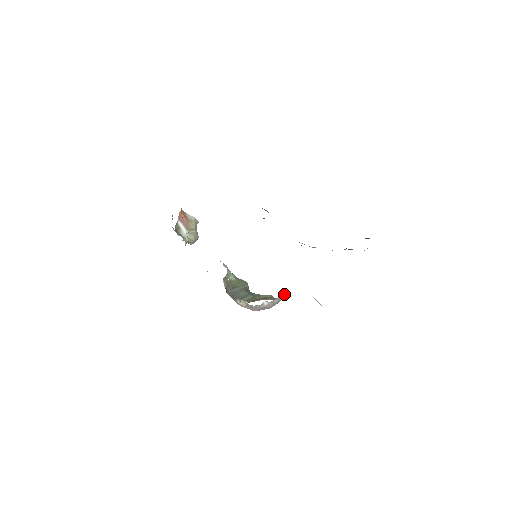
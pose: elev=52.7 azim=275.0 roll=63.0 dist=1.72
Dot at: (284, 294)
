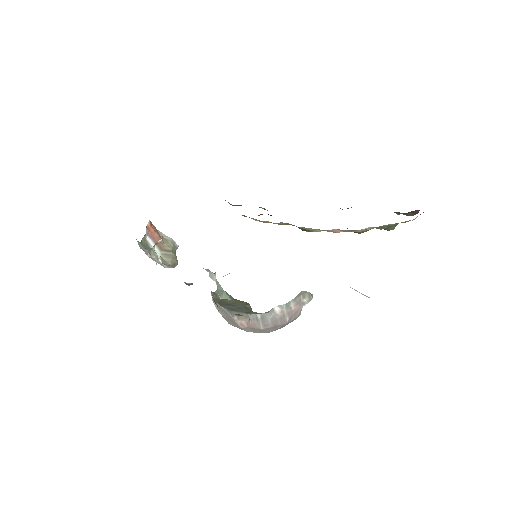
Dot at: (304, 291)
